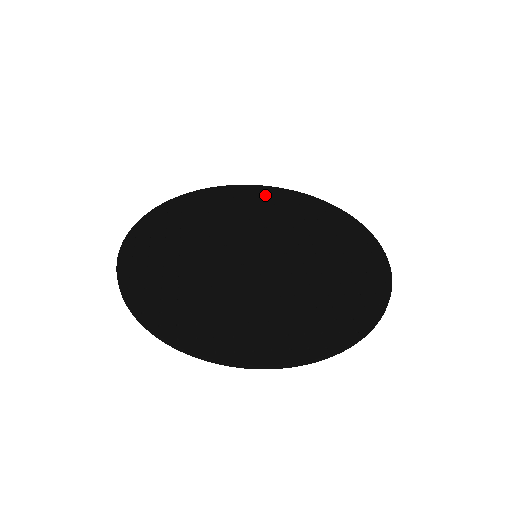
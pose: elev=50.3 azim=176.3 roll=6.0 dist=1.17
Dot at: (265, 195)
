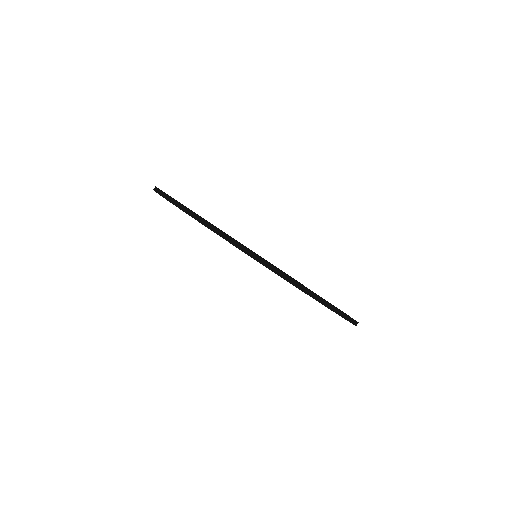
Dot at: occluded
